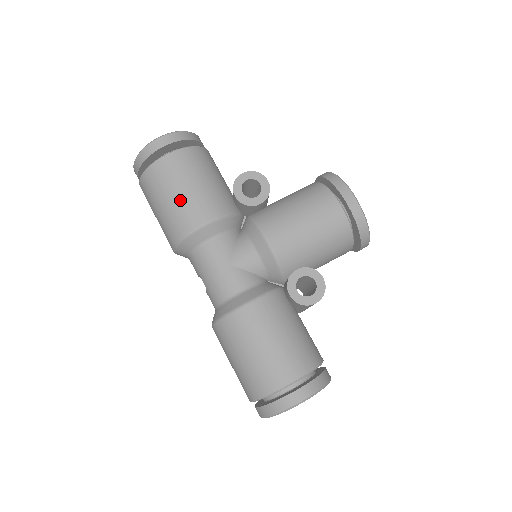
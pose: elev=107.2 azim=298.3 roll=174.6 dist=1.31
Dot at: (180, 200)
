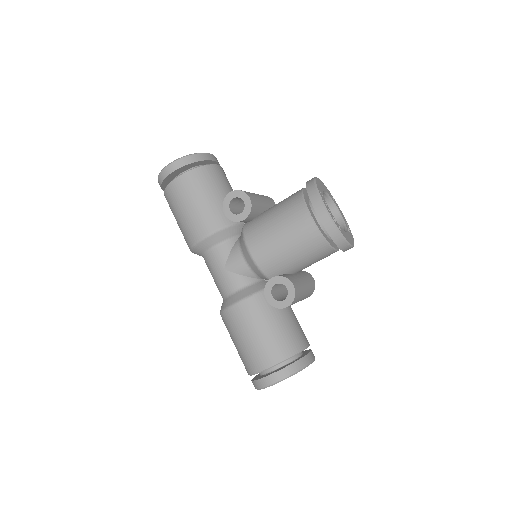
Dot at: (185, 218)
